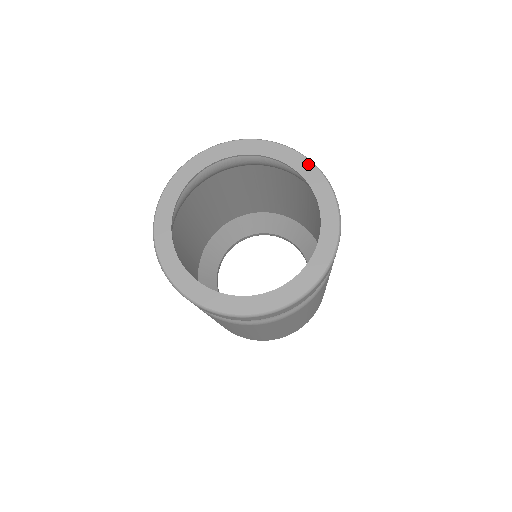
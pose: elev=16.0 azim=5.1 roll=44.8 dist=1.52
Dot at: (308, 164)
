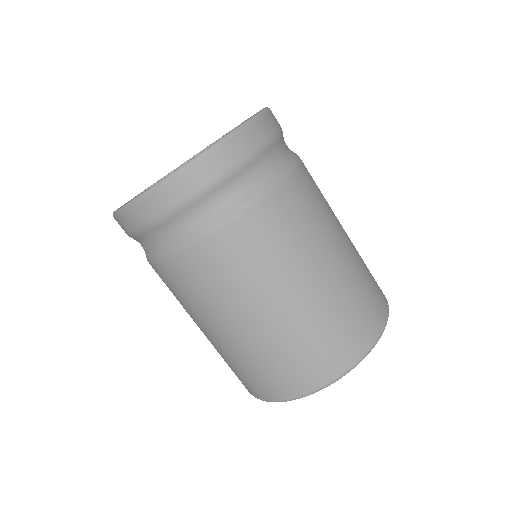
Dot at: occluded
